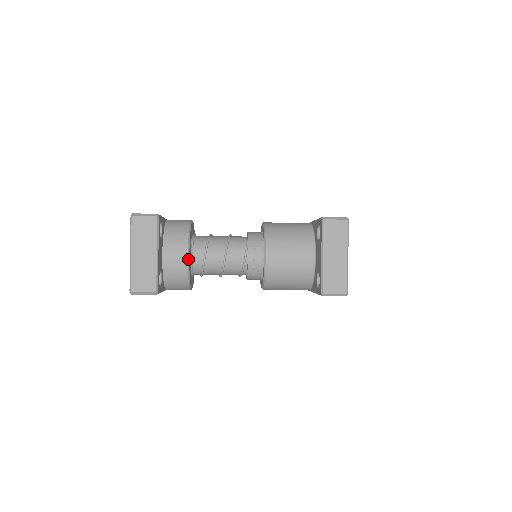
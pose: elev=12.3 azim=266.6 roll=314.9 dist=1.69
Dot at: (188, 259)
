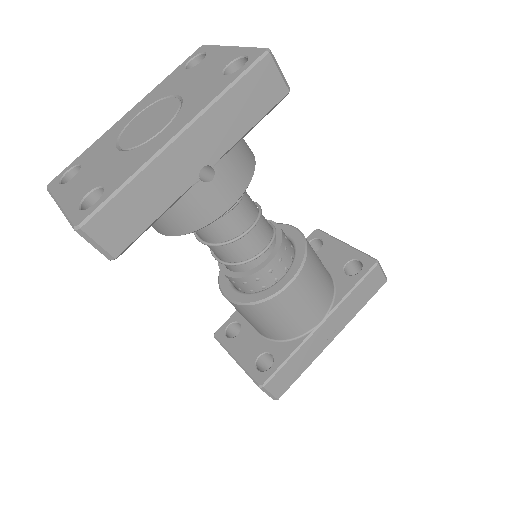
Dot at: occluded
